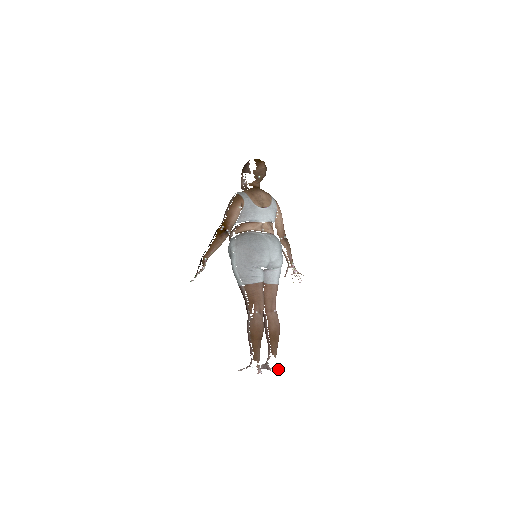
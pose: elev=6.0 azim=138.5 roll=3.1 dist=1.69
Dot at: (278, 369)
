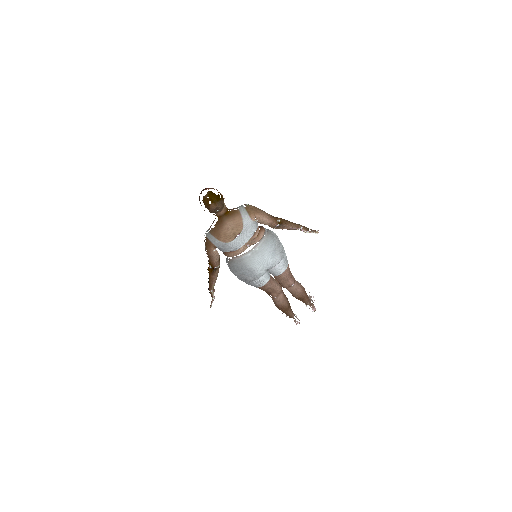
Dot at: (315, 310)
